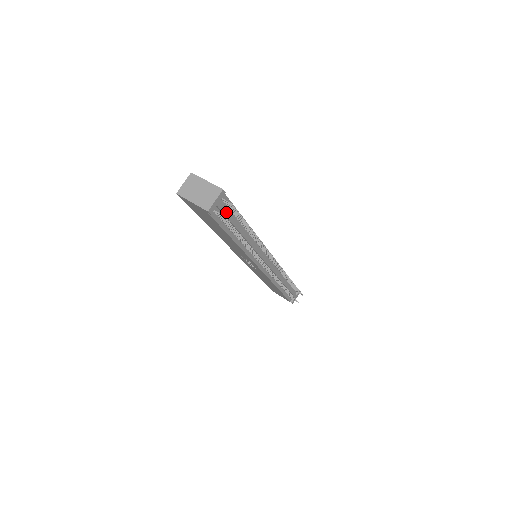
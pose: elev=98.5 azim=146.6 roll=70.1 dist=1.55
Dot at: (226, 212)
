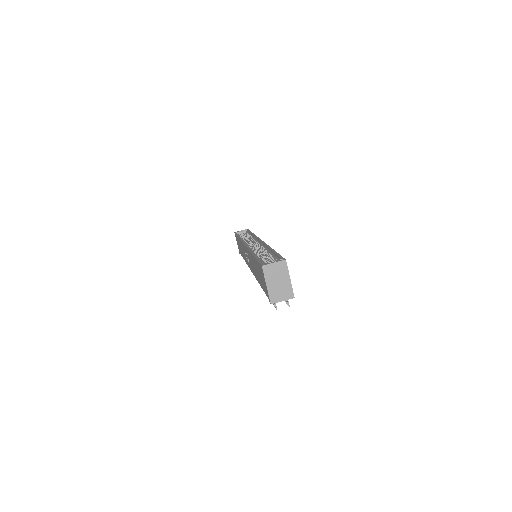
Dot at: occluded
